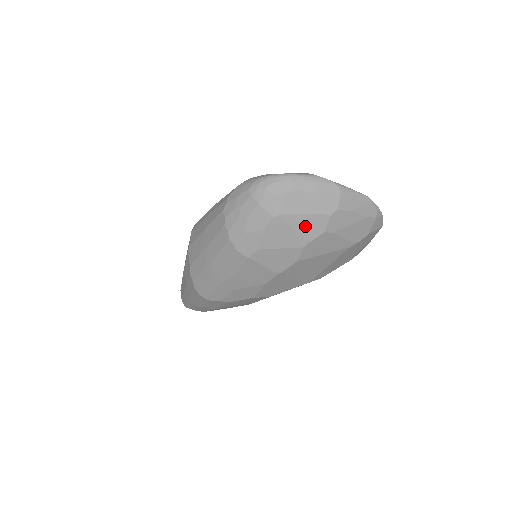
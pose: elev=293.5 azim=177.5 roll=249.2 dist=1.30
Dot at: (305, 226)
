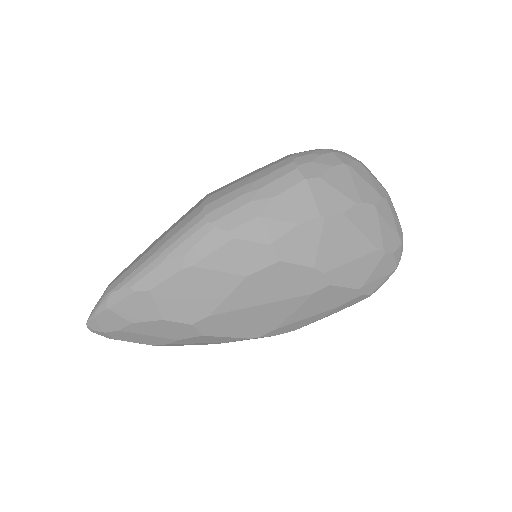
Dot at: (362, 188)
